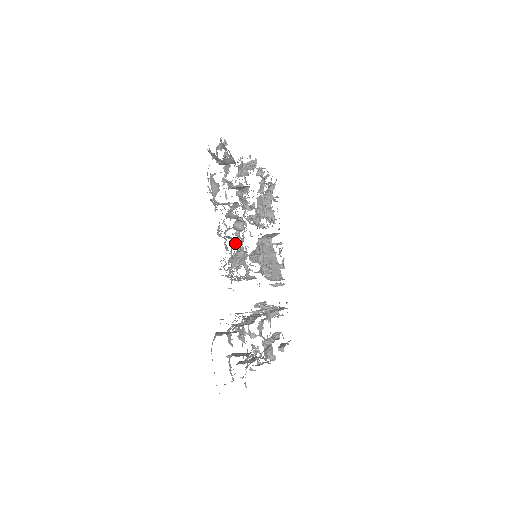
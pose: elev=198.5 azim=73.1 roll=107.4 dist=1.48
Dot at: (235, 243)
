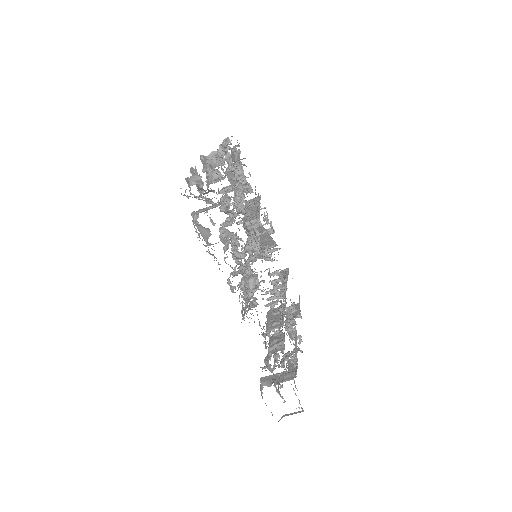
Dot at: (235, 261)
